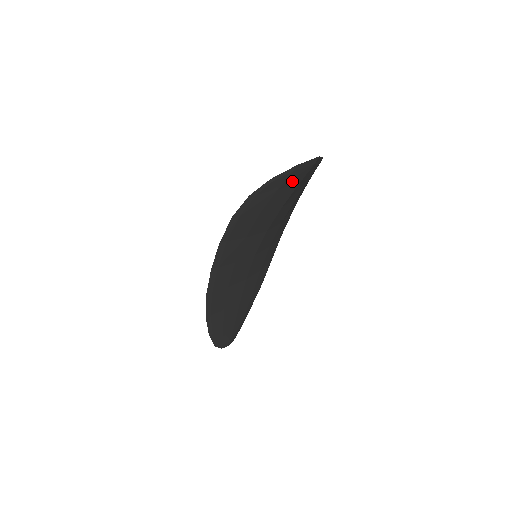
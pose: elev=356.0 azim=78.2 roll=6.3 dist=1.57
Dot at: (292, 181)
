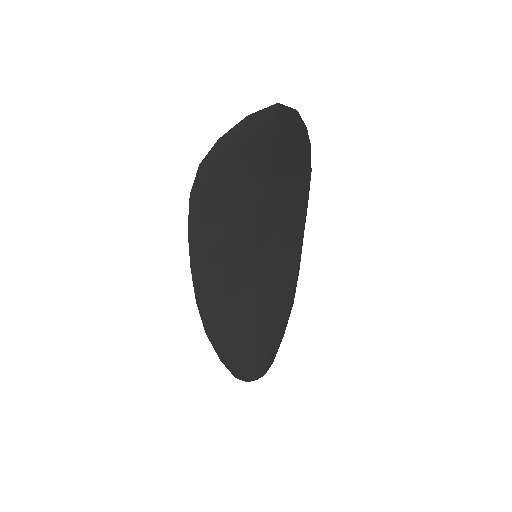
Dot at: (254, 142)
